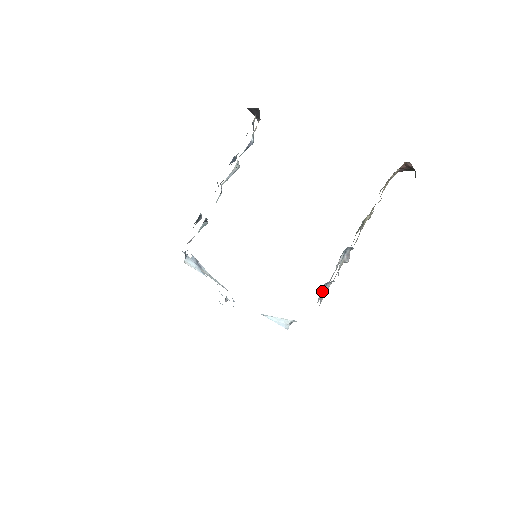
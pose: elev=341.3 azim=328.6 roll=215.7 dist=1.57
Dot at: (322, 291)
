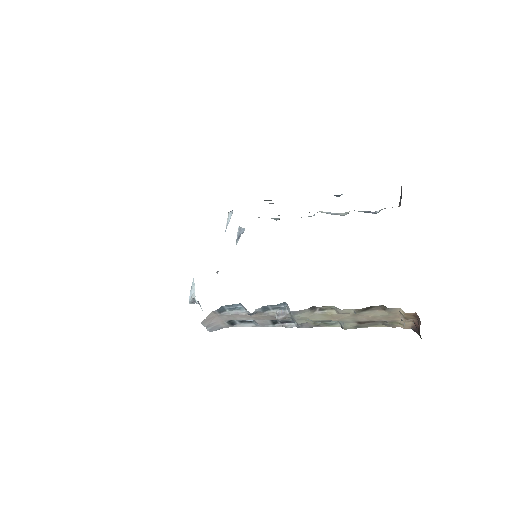
Dot at: (246, 324)
